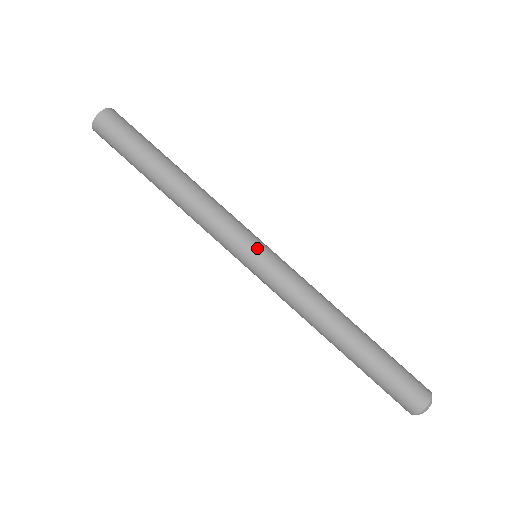
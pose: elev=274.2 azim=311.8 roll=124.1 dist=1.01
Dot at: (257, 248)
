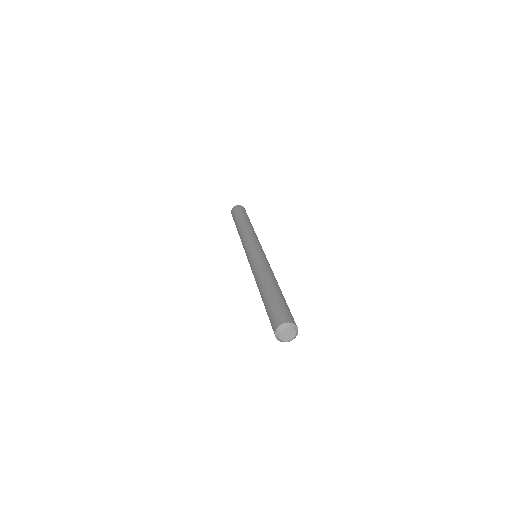
Dot at: (256, 247)
